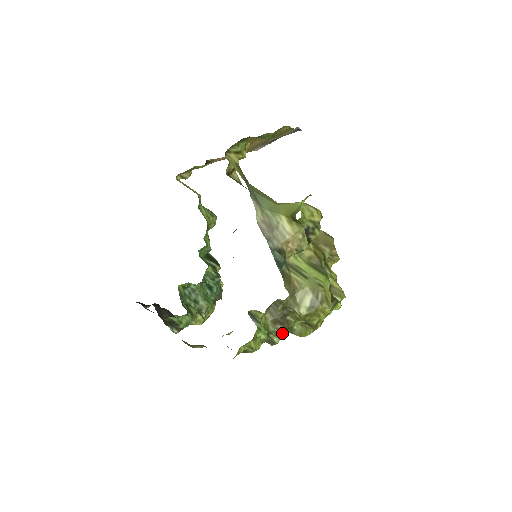
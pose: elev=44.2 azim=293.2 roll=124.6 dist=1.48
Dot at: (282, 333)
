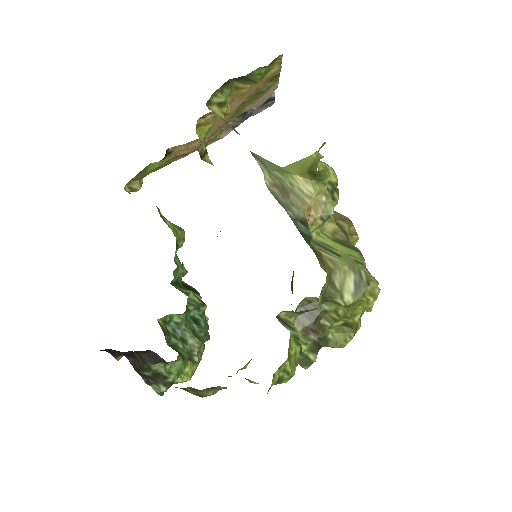
Dot at: (317, 346)
